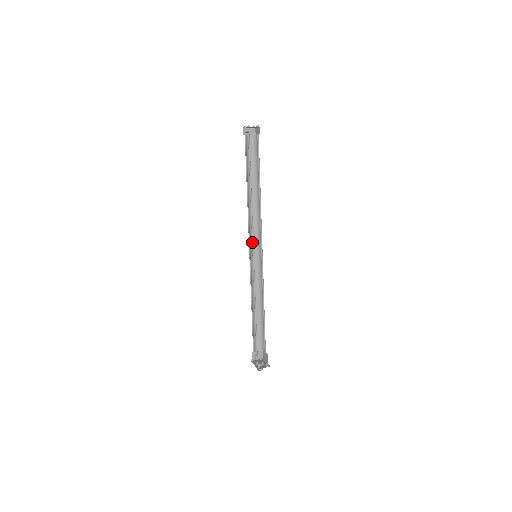
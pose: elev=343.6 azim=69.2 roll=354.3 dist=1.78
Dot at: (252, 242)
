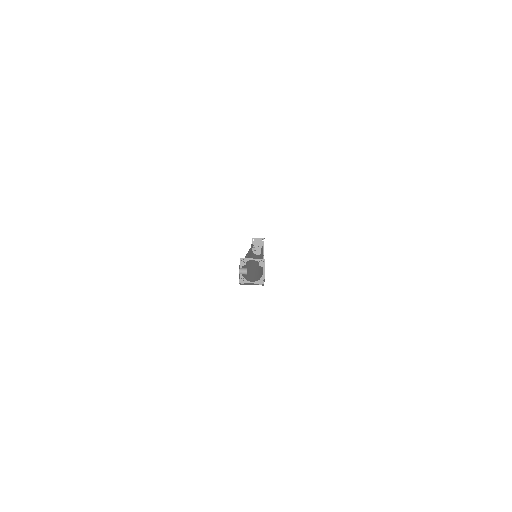
Dot at: occluded
